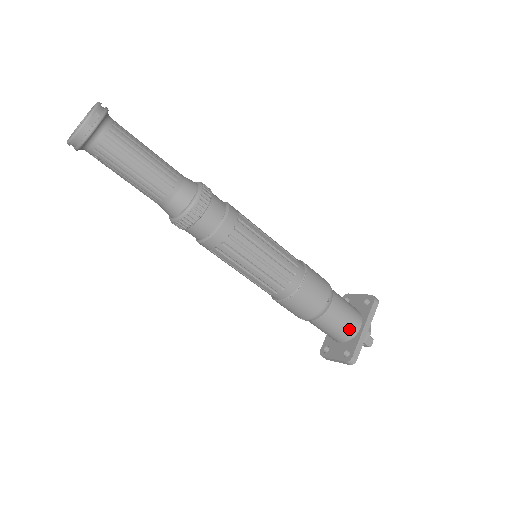
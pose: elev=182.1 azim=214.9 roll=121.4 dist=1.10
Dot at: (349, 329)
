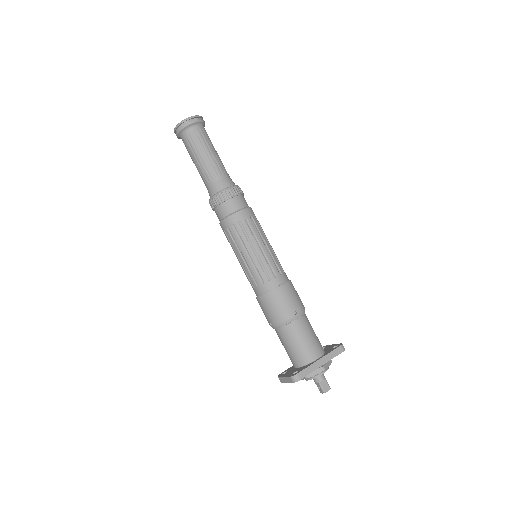
Dot at: (306, 353)
